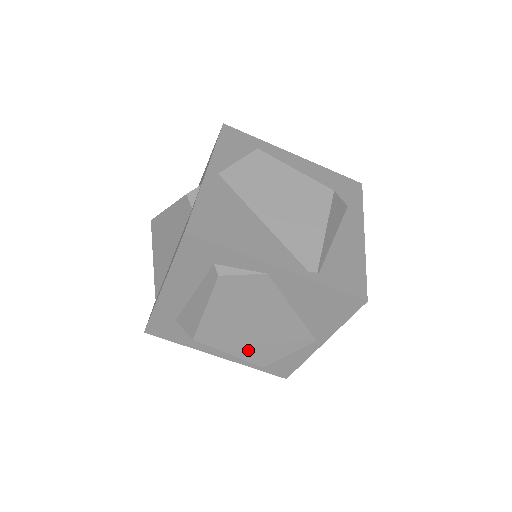
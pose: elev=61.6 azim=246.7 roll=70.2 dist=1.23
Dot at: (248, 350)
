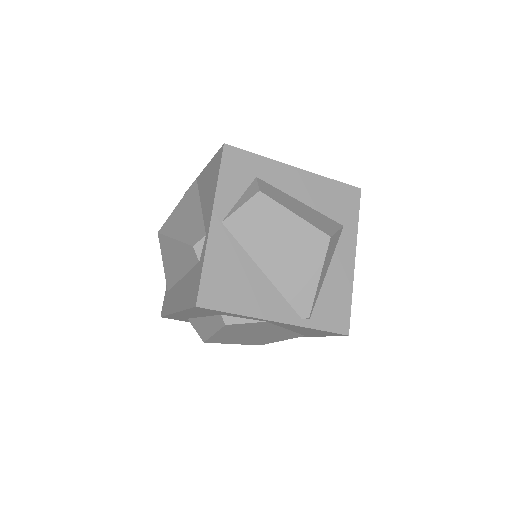
Dot at: (249, 342)
